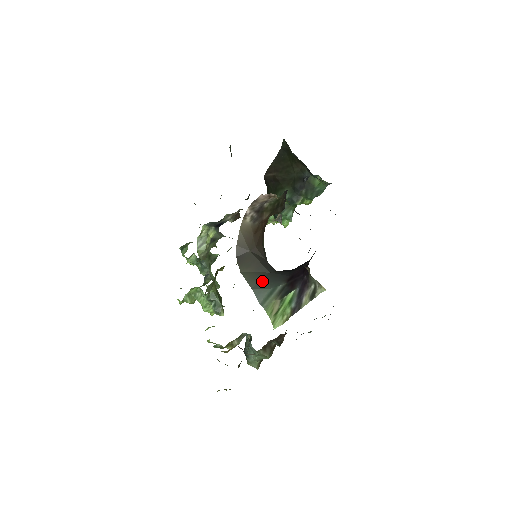
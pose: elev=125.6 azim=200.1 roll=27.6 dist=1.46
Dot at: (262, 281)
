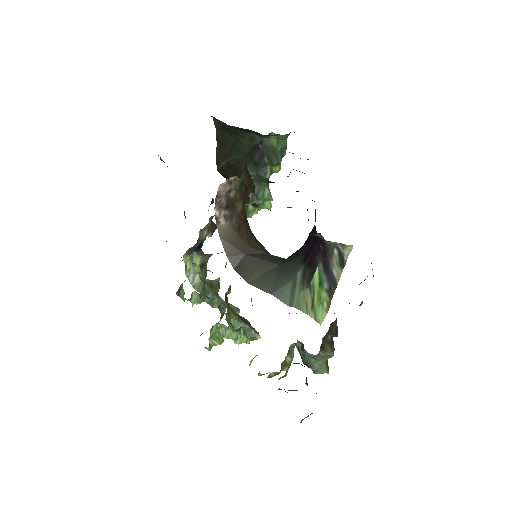
Dot at: (276, 279)
